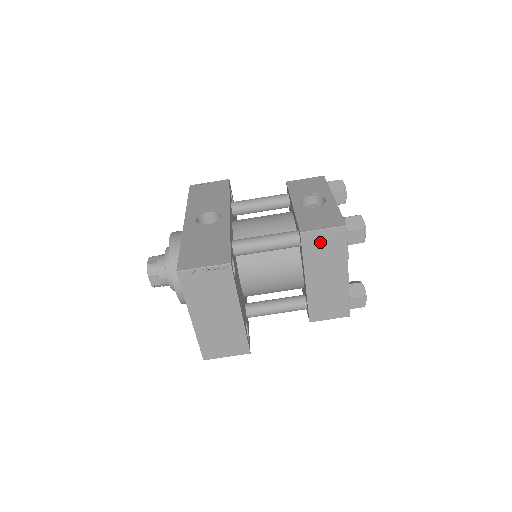
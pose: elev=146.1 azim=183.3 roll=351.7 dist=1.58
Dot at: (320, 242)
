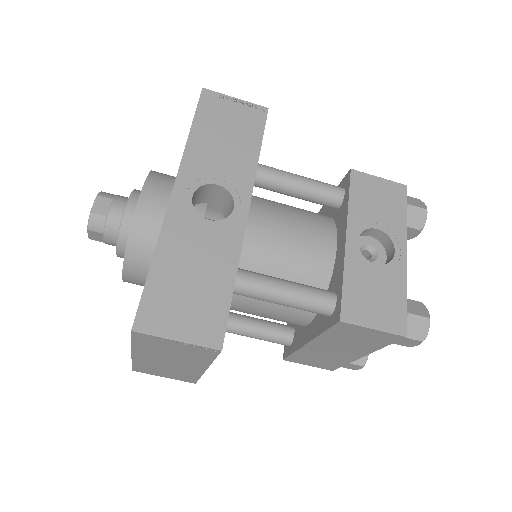
Dot at: (357, 333)
